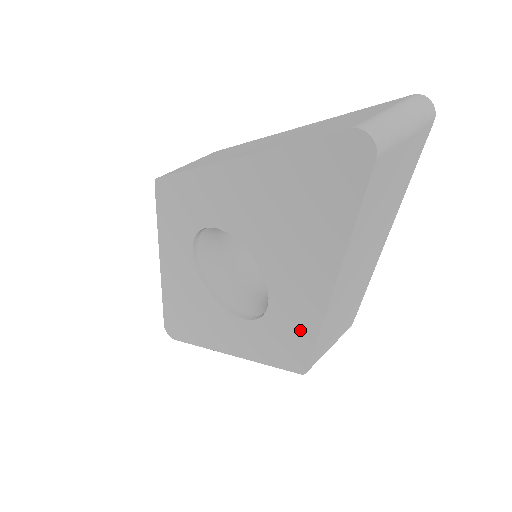
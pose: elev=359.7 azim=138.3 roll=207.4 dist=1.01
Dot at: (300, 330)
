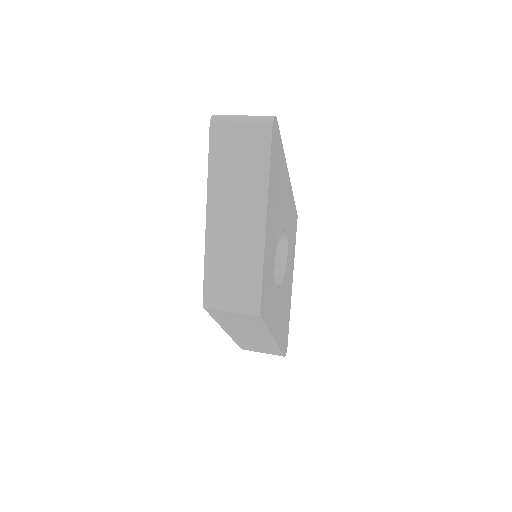
Dot at: occluded
